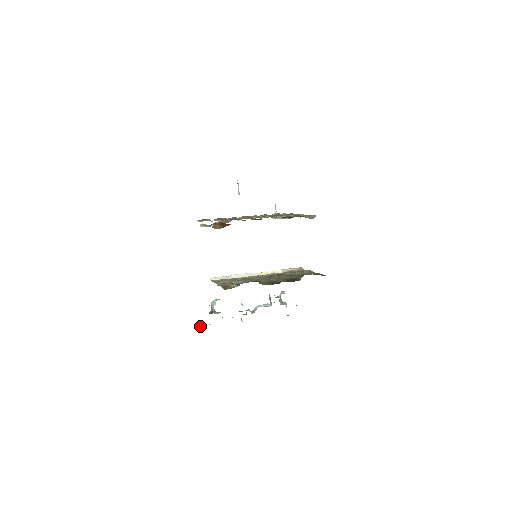
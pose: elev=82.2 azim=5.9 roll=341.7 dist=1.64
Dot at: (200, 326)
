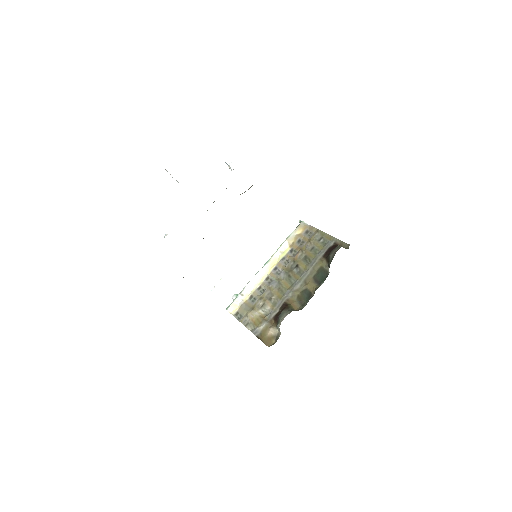
Dot at: occluded
